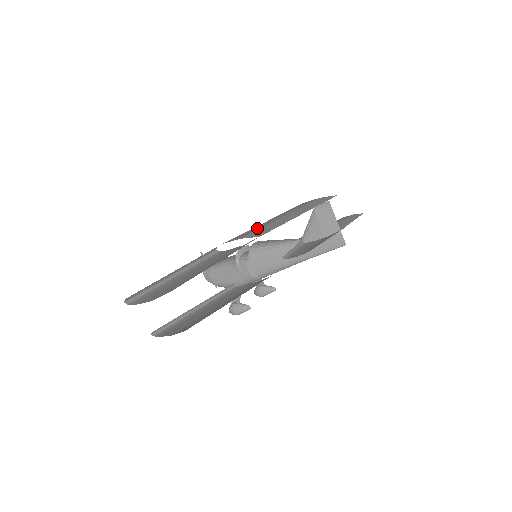
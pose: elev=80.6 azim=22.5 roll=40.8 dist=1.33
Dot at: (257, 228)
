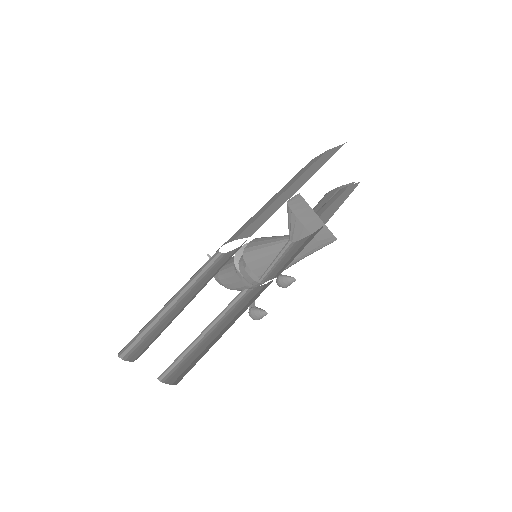
Dot at: (255, 217)
